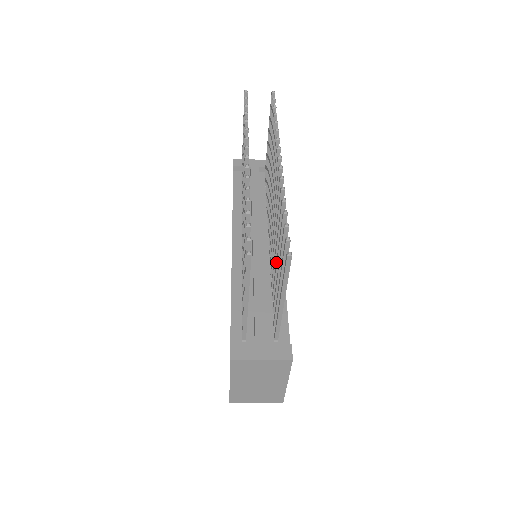
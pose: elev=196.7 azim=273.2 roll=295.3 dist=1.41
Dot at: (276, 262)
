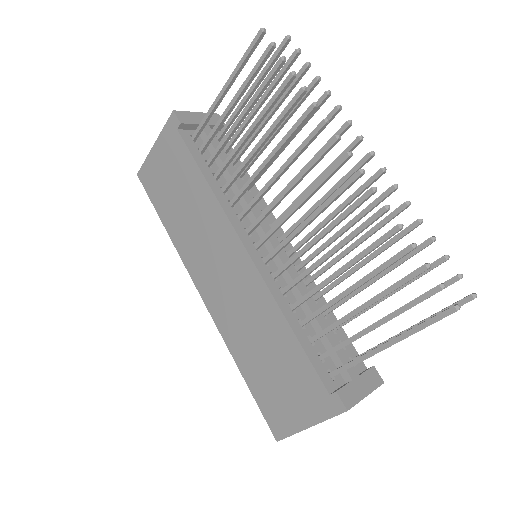
Dot at: (367, 283)
